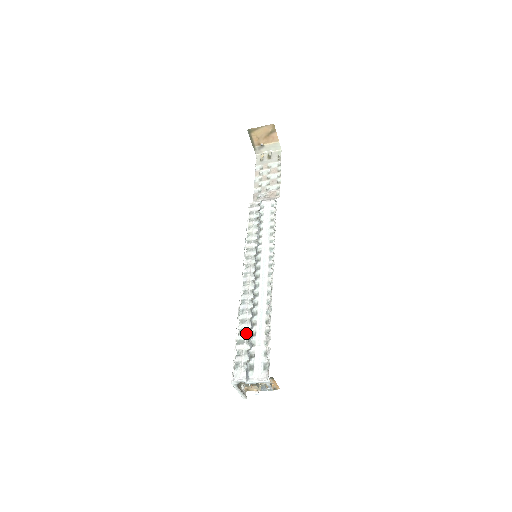
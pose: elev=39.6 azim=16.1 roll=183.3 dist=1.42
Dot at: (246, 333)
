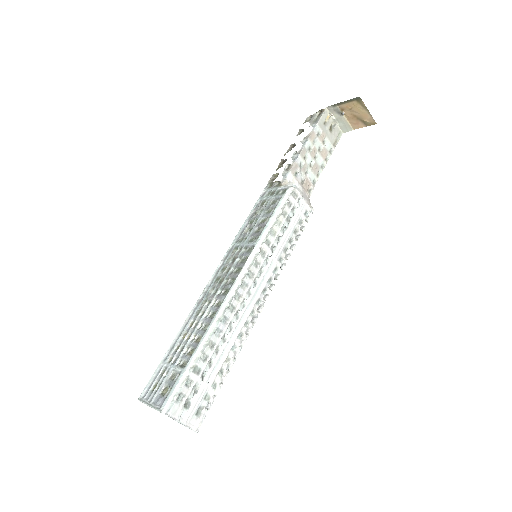
Dot at: (208, 364)
